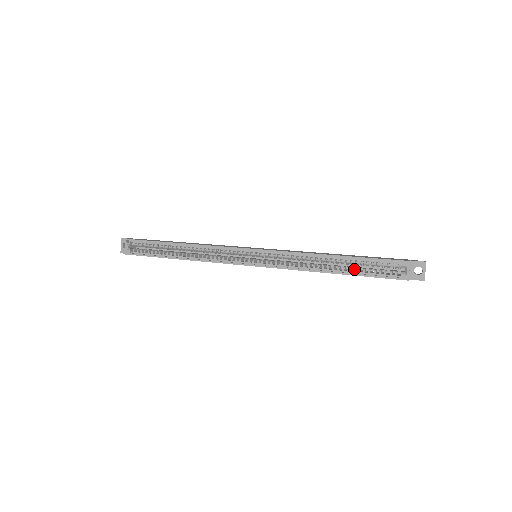
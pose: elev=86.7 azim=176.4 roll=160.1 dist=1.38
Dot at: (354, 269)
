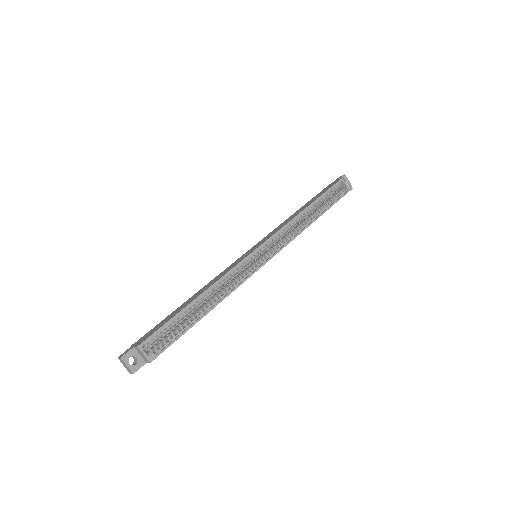
Dot at: (325, 205)
